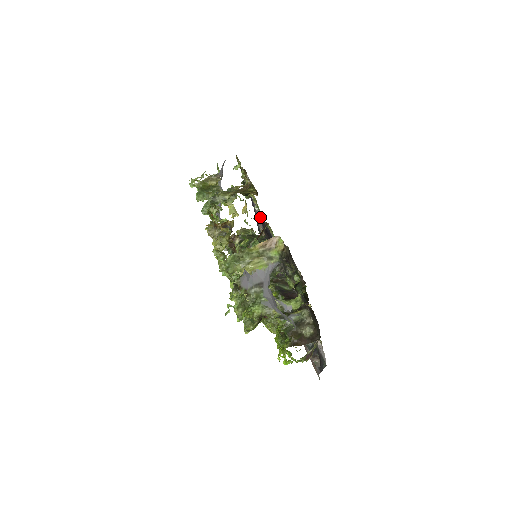
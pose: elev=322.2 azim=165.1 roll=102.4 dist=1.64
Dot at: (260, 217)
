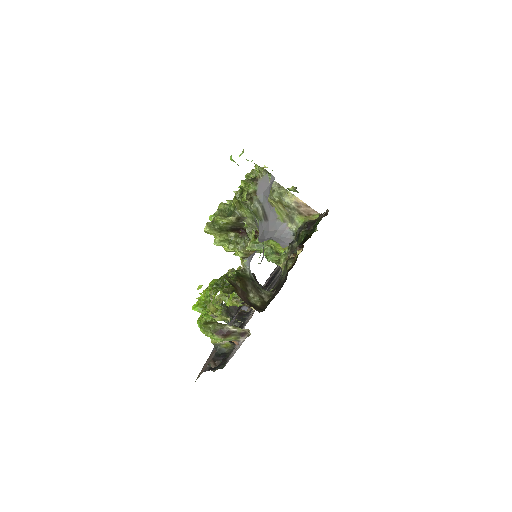
Dot at: occluded
